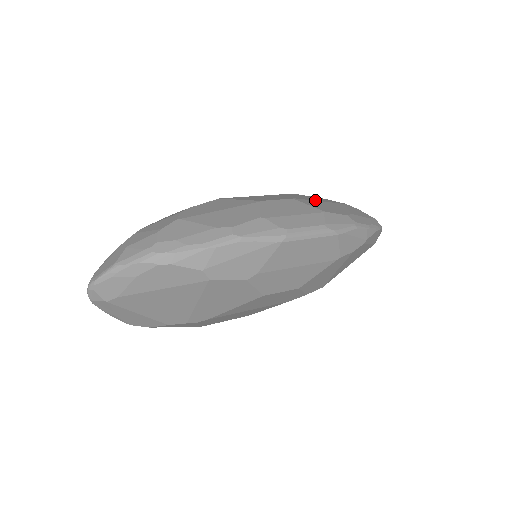
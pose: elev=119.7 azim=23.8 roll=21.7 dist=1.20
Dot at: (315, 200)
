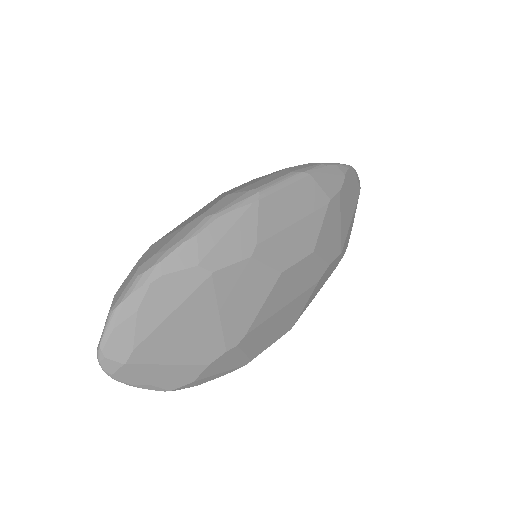
Dot at: occluded
